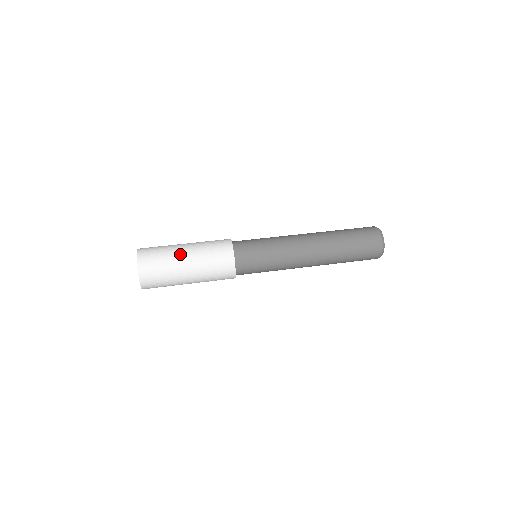
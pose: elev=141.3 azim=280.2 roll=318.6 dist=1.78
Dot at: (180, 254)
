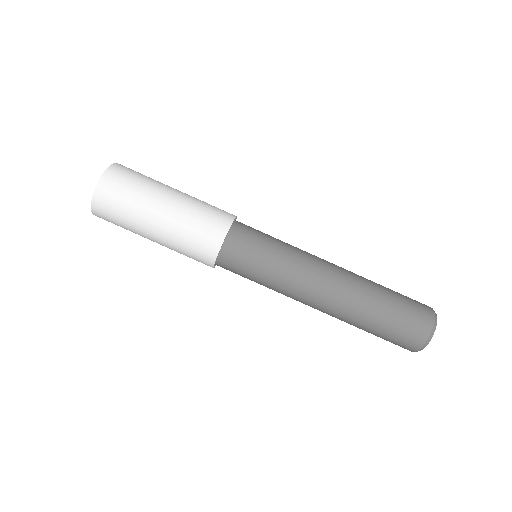
Dot at: (145, 235)
